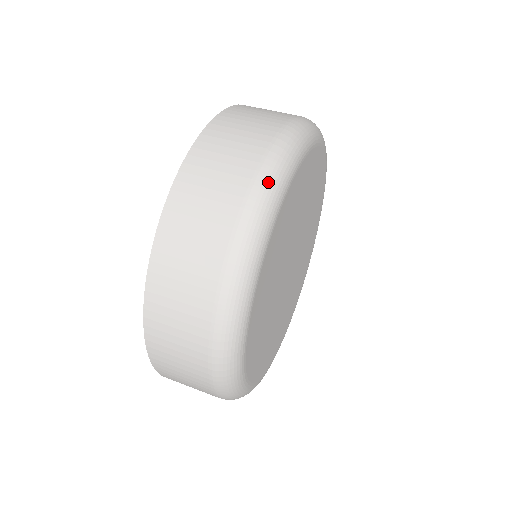
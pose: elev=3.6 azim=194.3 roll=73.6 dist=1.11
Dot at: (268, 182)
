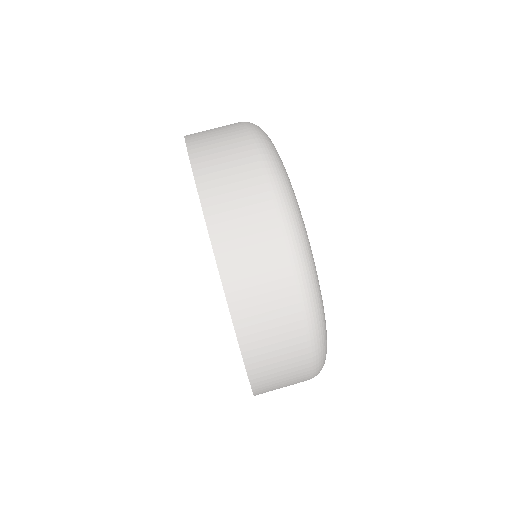
Dot at: (317, 319)
